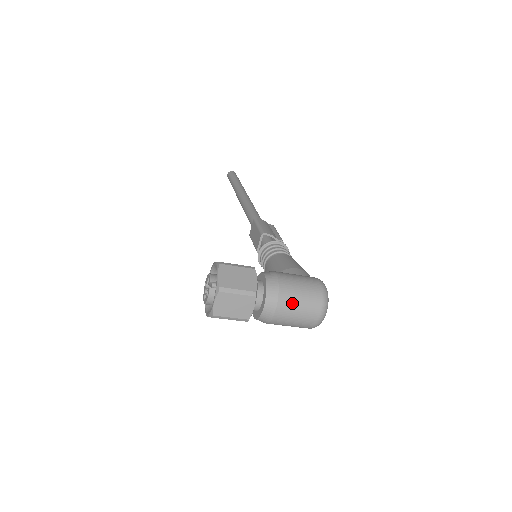
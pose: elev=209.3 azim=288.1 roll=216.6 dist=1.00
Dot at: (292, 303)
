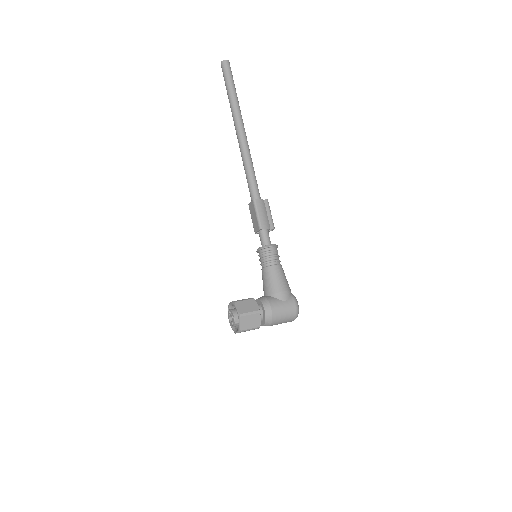
Dot at: (278, 323)
